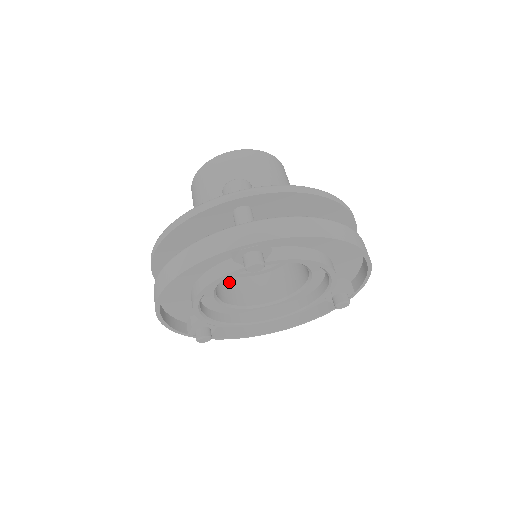
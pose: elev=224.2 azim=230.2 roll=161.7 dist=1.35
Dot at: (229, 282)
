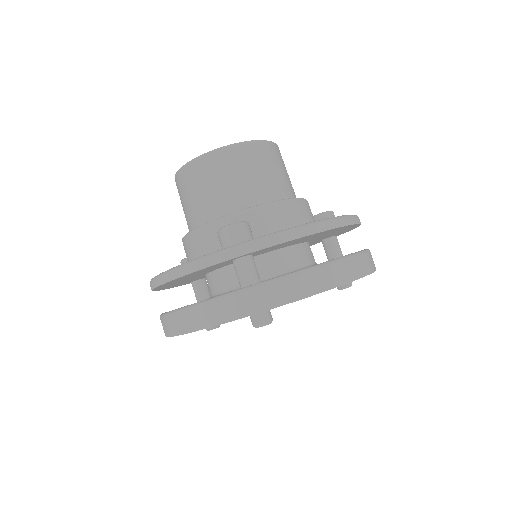
Dot at: occluded
